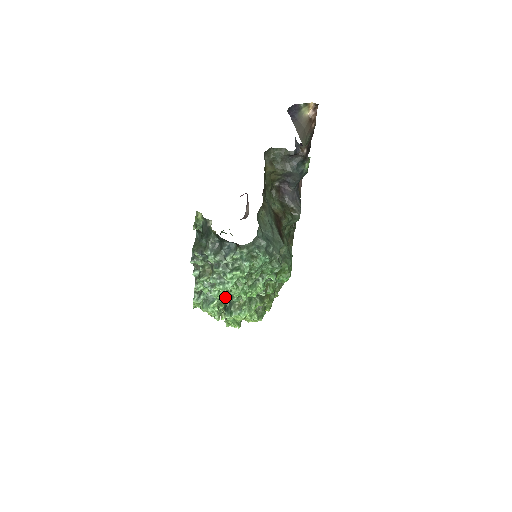
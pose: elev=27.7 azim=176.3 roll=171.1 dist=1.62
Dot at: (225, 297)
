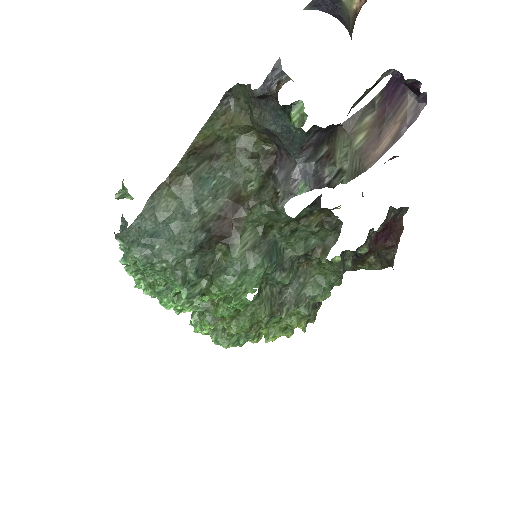
Dot at: occluded
